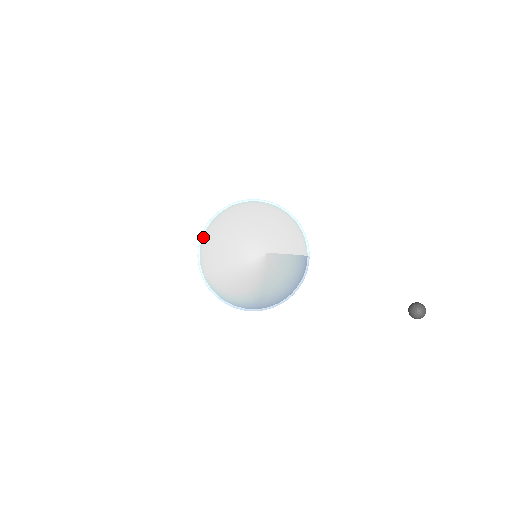
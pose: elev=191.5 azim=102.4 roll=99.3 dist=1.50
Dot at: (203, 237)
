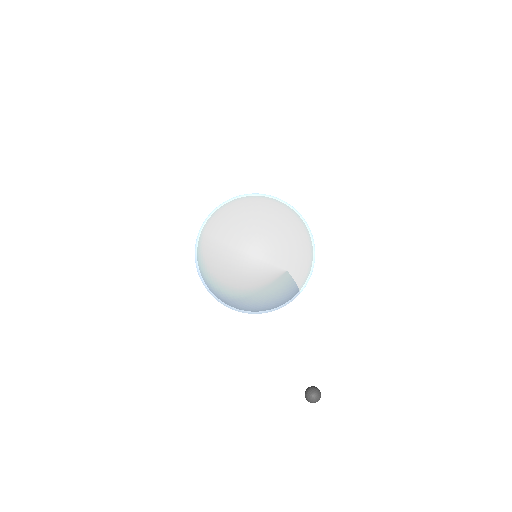
Dot at: (240, 205)
